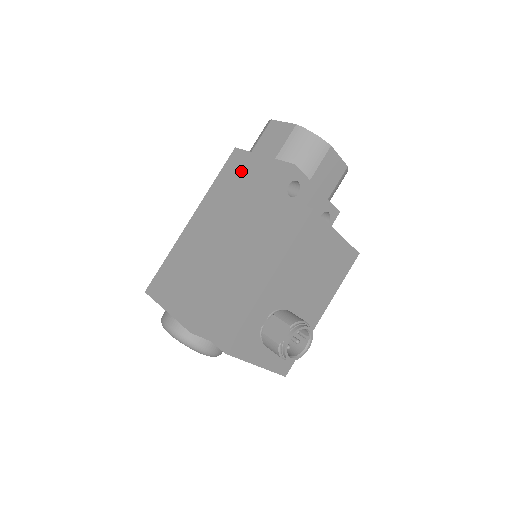
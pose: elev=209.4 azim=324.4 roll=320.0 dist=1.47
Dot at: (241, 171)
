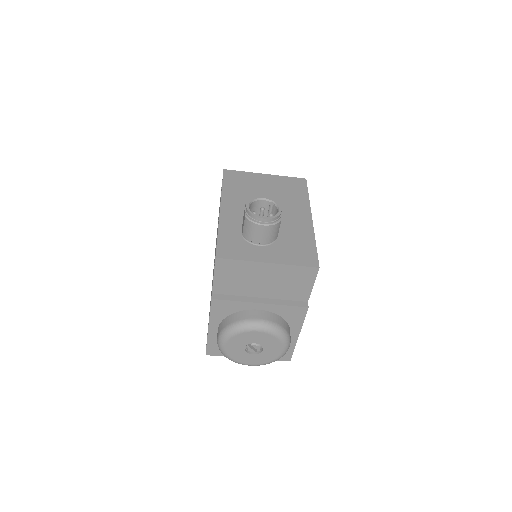
Dot at: occluded
